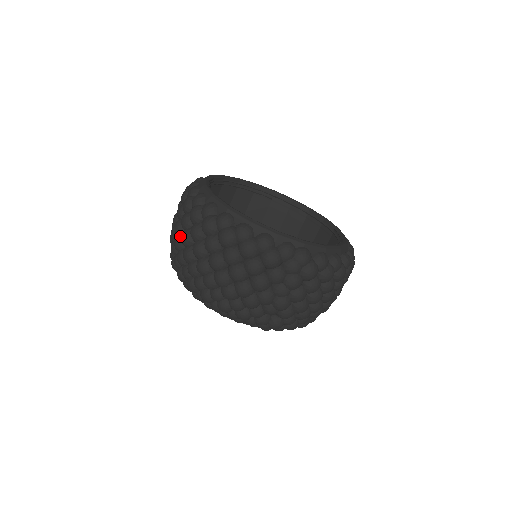
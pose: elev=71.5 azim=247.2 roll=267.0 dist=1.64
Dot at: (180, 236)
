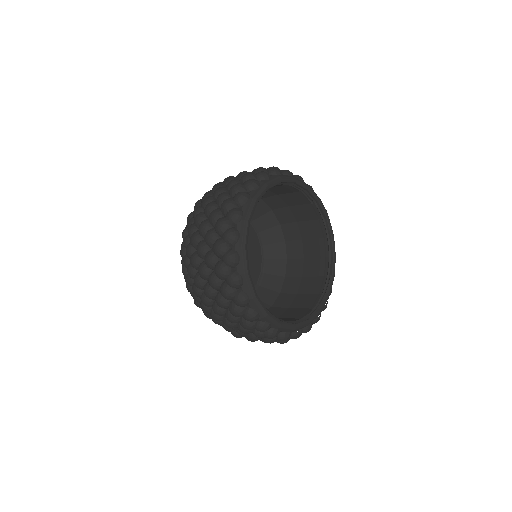
Dot at: (199, 239)
